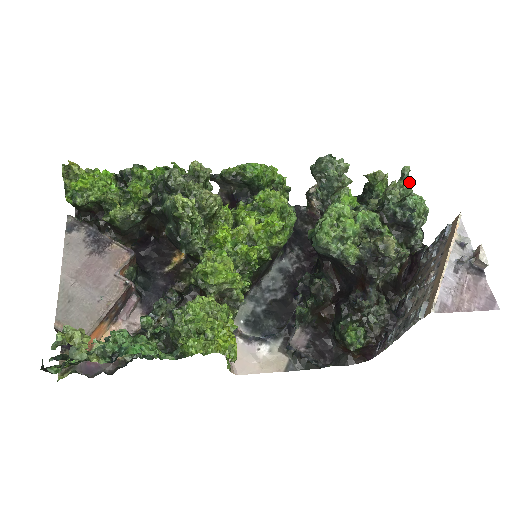
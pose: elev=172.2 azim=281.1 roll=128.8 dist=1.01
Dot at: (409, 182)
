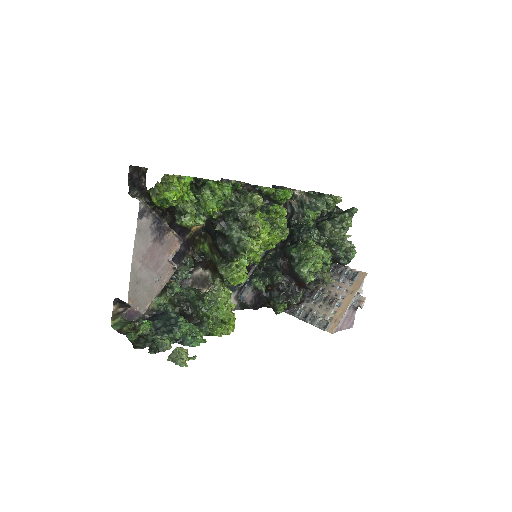
Dot at: (351, 218)
